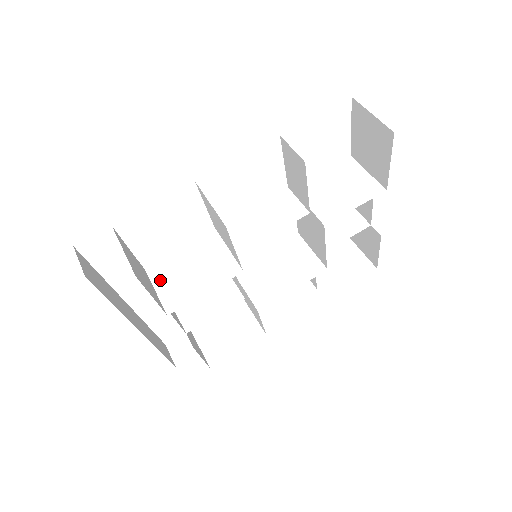
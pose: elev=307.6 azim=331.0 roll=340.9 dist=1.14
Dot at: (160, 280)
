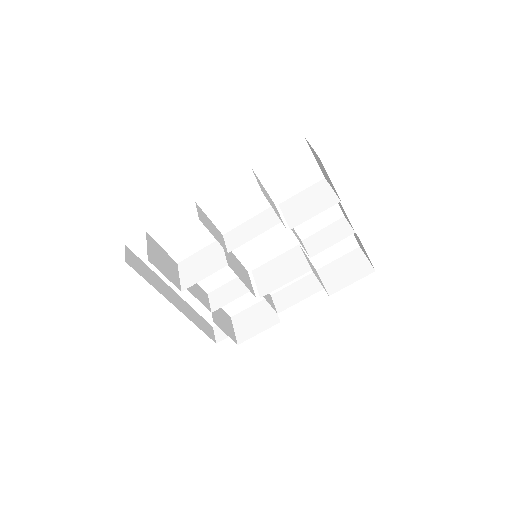
Dot at: (184, 270)
